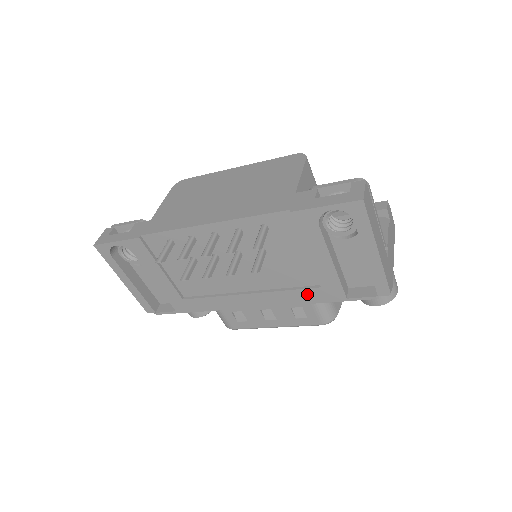
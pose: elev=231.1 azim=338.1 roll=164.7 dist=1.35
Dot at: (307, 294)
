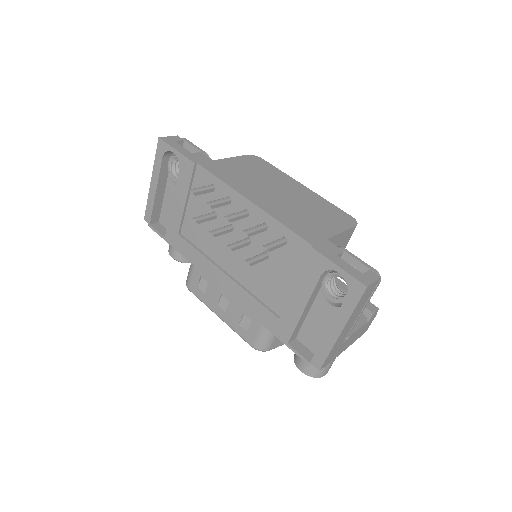
Dot at: (265, 314)
